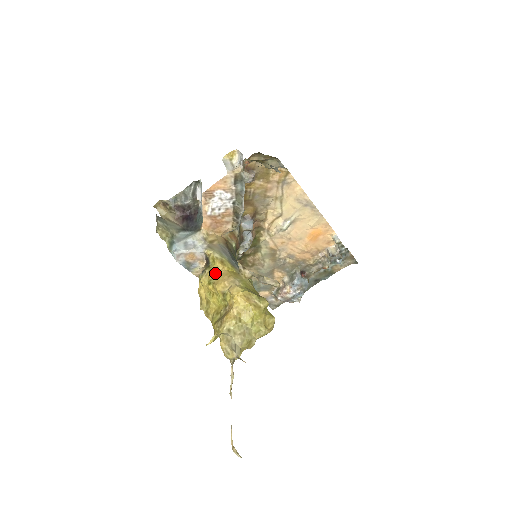
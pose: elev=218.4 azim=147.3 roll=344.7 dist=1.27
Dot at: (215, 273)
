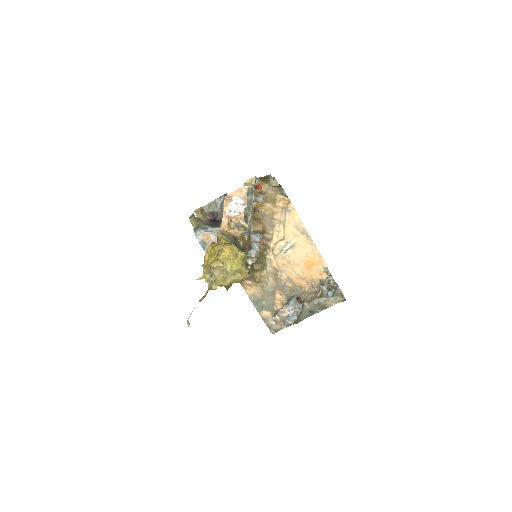
Dot at: (218, 243)
